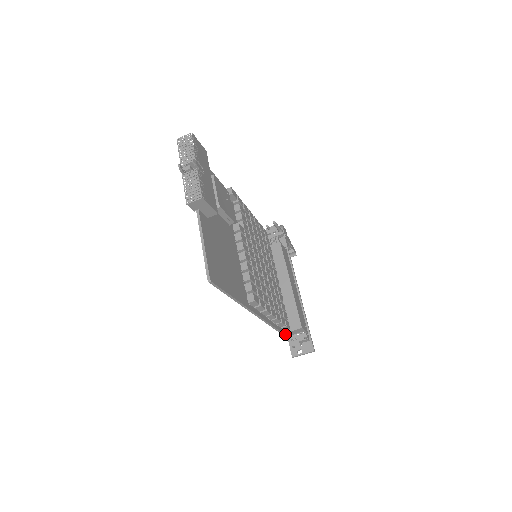
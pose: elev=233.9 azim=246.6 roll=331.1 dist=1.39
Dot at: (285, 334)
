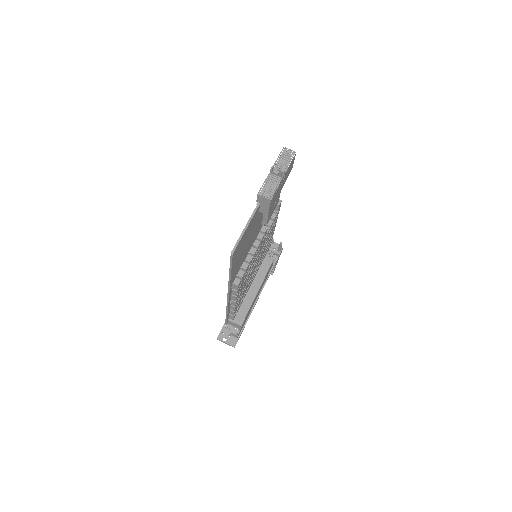
Dot at: (227, 320)
